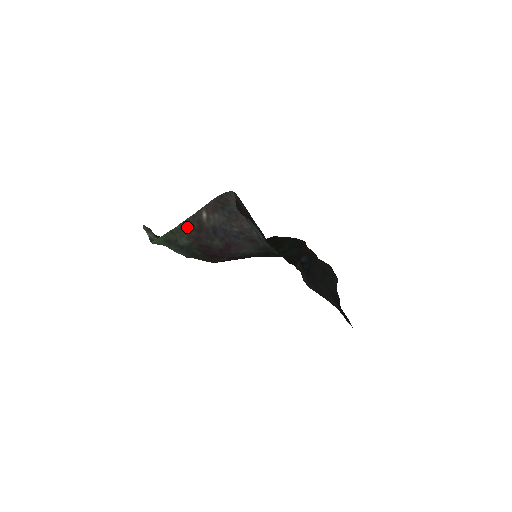
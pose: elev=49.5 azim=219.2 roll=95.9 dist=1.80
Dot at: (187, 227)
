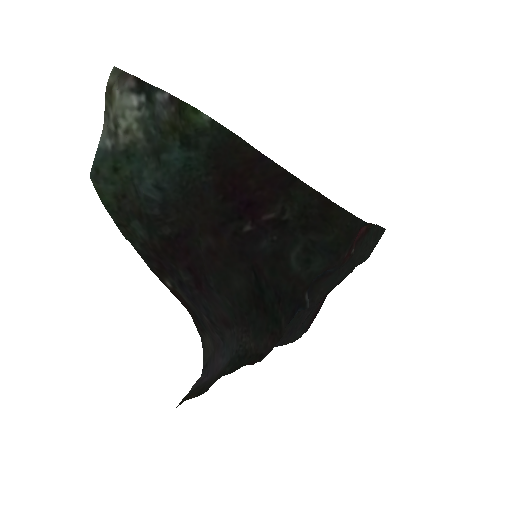
Dot at: (142, 251)
